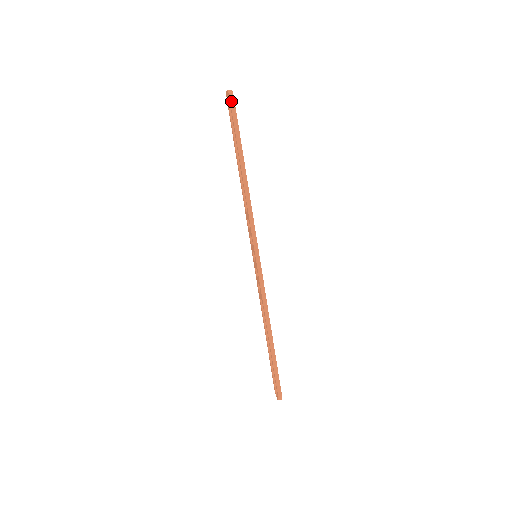
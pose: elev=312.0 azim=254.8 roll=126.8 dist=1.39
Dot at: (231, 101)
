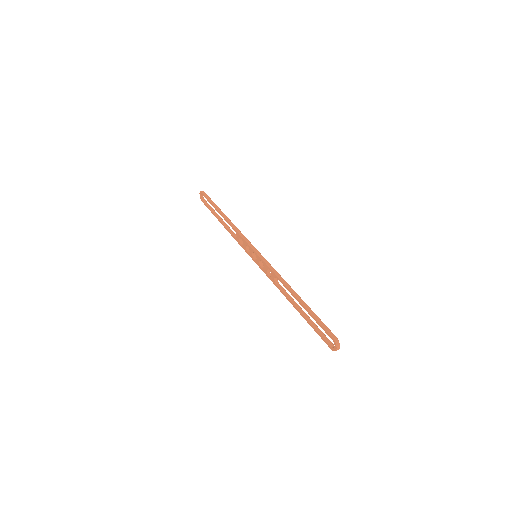
Dot at: (203, 193)
